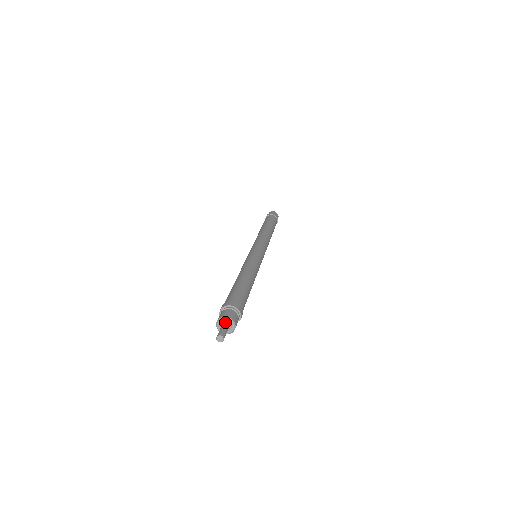
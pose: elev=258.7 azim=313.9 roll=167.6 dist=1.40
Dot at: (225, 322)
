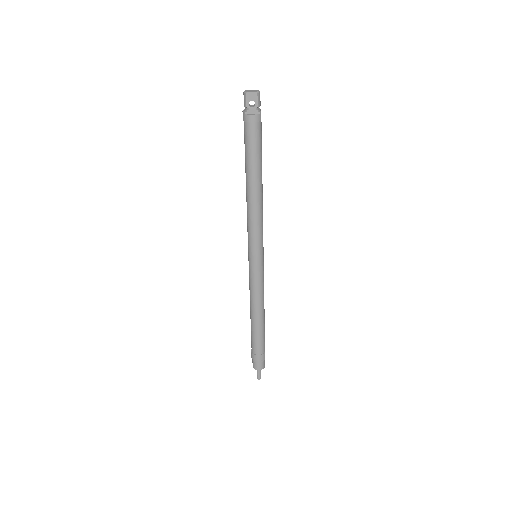
Dot at: (257, 368)
